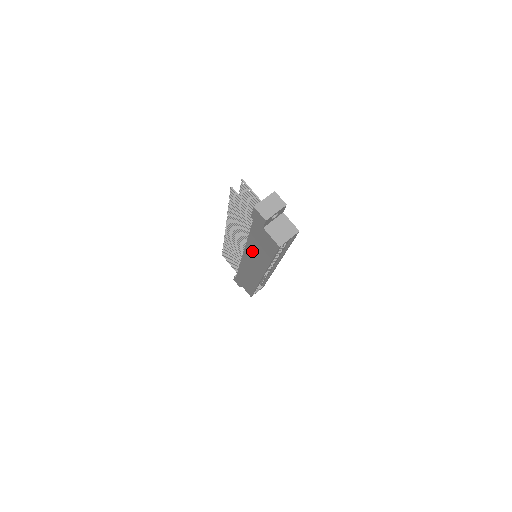
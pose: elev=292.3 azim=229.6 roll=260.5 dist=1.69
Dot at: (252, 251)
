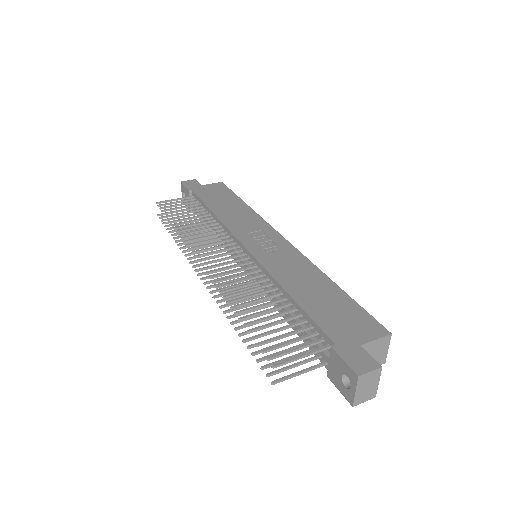
Dot at: occluded
